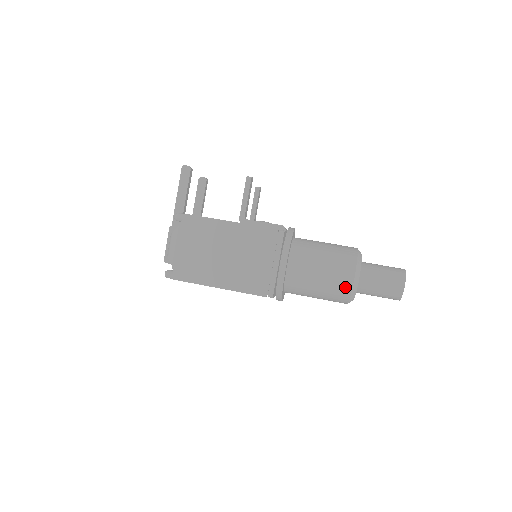
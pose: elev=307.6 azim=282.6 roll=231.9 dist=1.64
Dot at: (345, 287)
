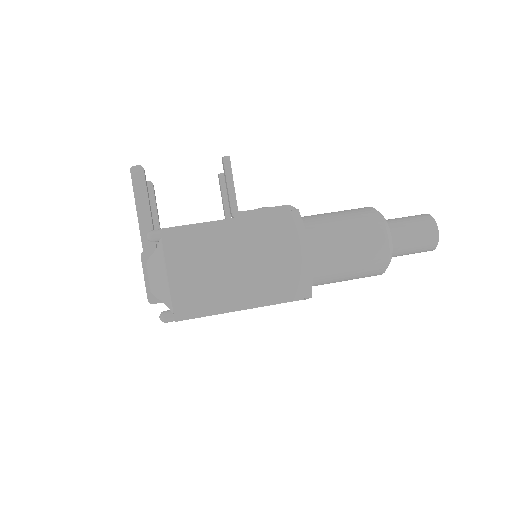
Dot at: (381, 255)
